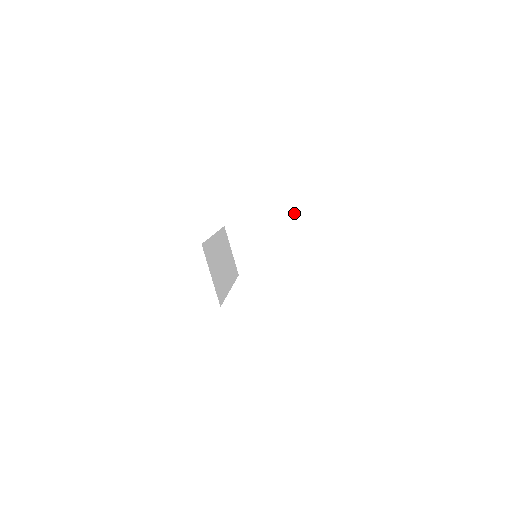
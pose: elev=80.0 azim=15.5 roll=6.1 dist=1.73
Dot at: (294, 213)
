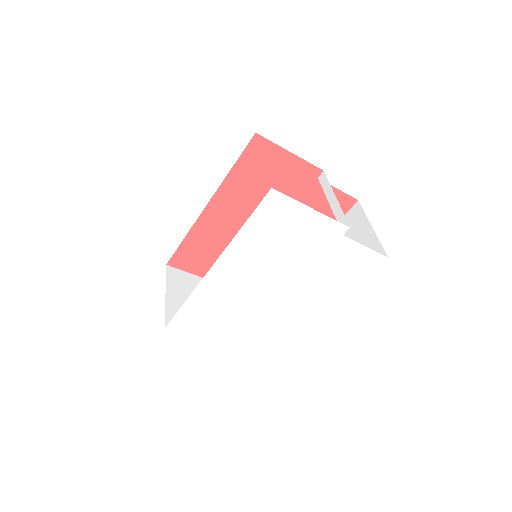
Dot at: occluded
